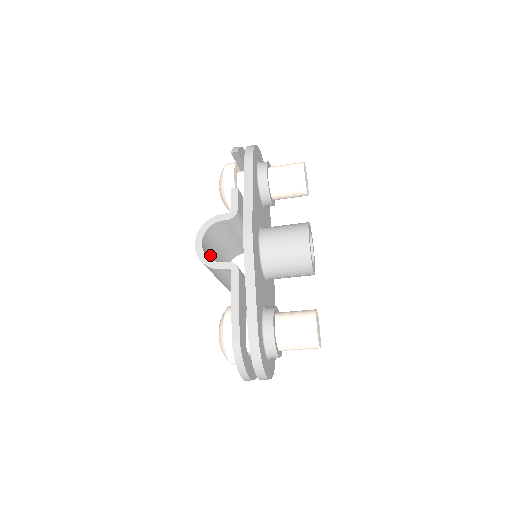
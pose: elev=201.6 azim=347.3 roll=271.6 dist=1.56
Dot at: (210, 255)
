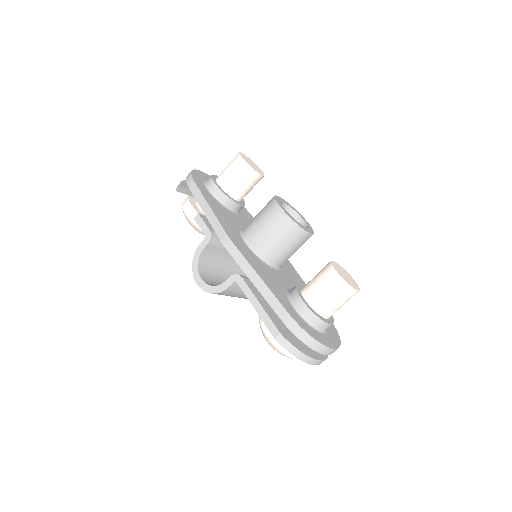
Dot at: (218, 283)
